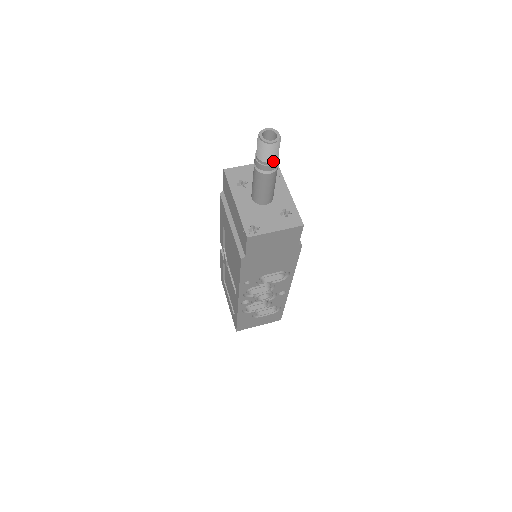
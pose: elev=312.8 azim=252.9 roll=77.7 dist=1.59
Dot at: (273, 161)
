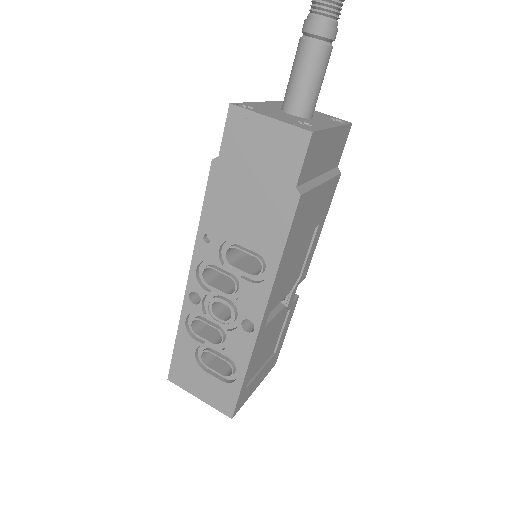
Dot at: (322, 17)
